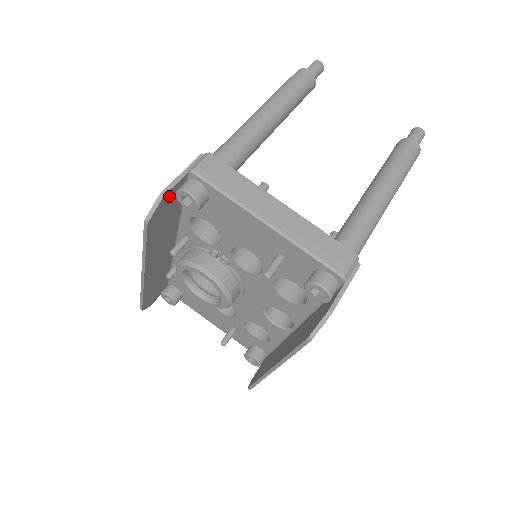
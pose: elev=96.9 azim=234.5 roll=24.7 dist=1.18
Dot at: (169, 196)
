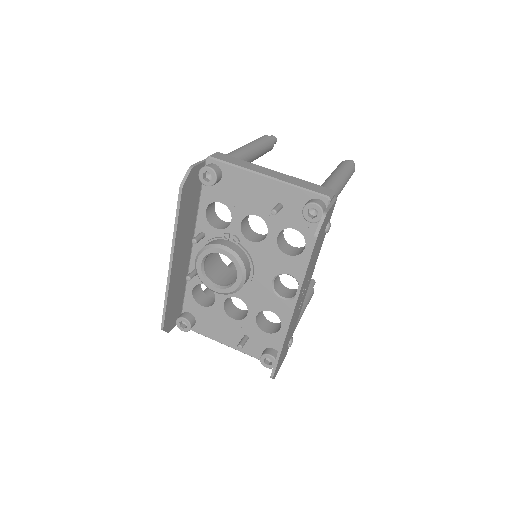
Dot at: (195, 173)
